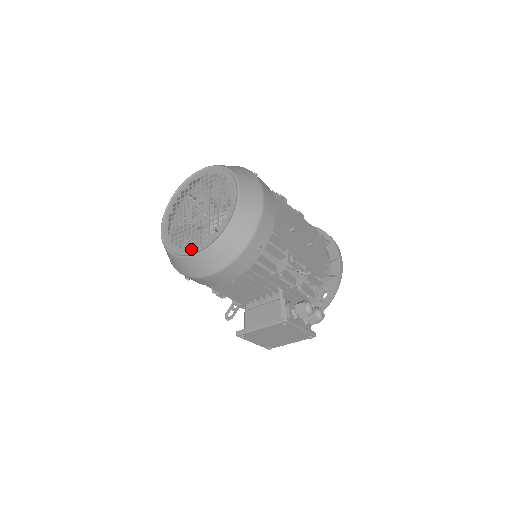
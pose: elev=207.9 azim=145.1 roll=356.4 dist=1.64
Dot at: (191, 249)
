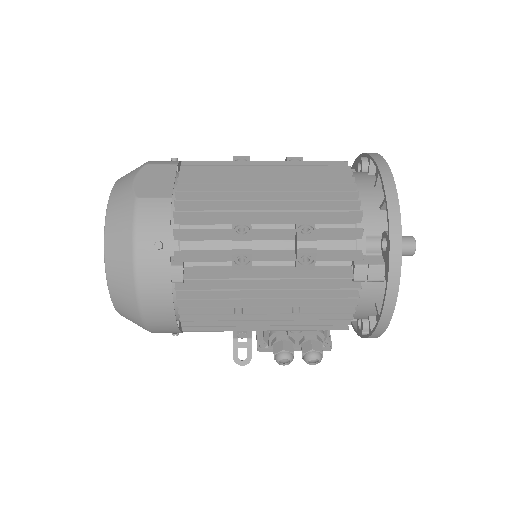
Dot at: occluded
